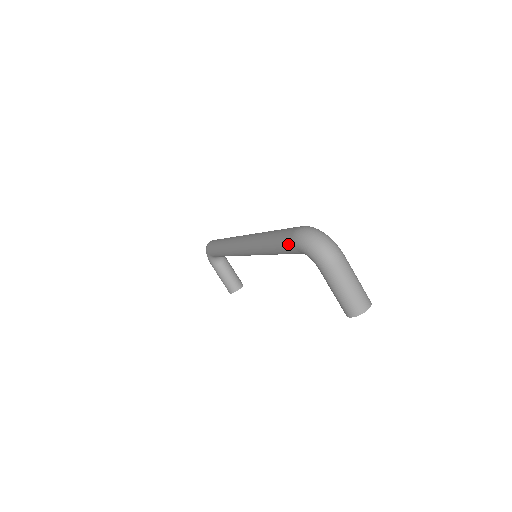
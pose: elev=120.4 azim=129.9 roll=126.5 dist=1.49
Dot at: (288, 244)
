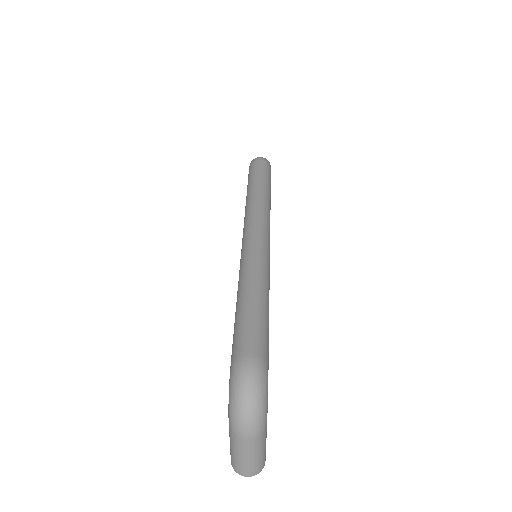
Dot at: (232, 353)
